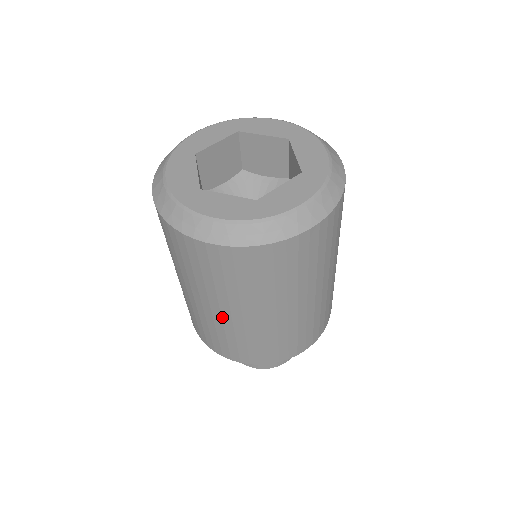
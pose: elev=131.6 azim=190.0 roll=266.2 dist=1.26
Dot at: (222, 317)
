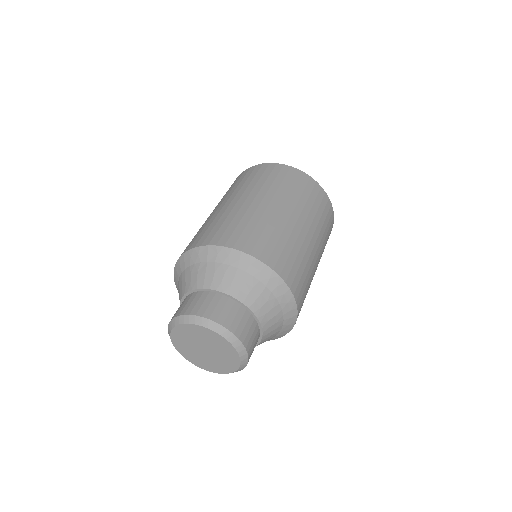
Dot at: (295, 225)
